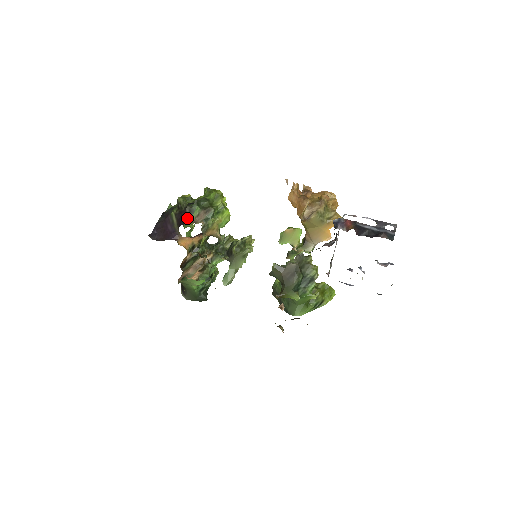
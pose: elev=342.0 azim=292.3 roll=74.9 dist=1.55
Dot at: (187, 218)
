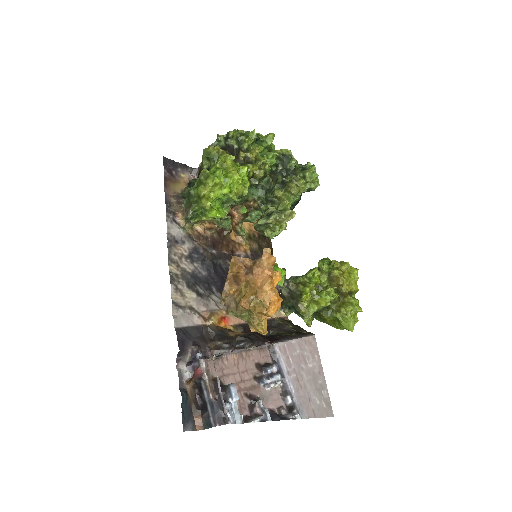
Dot at: occluded
